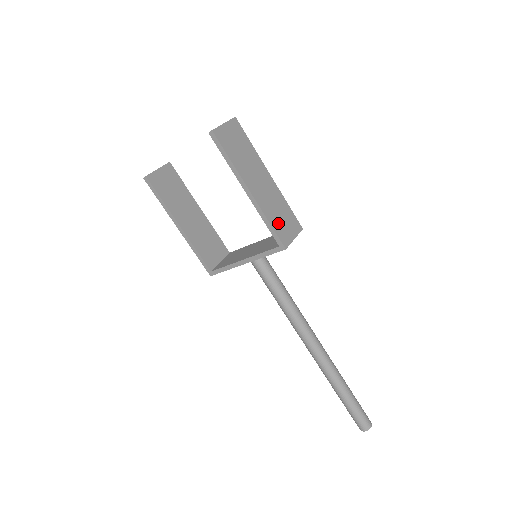
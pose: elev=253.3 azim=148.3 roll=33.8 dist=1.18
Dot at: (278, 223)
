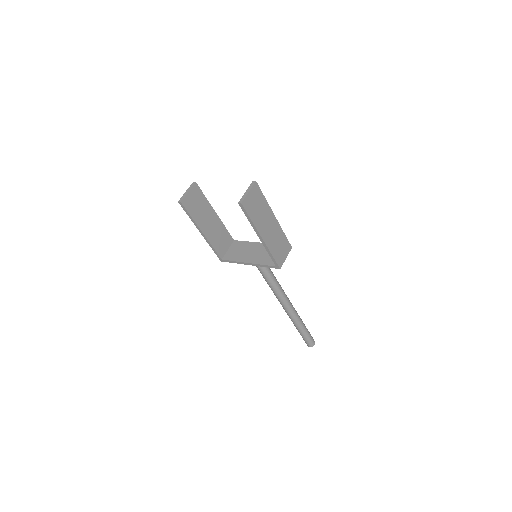
Dot at: (277, 252)
